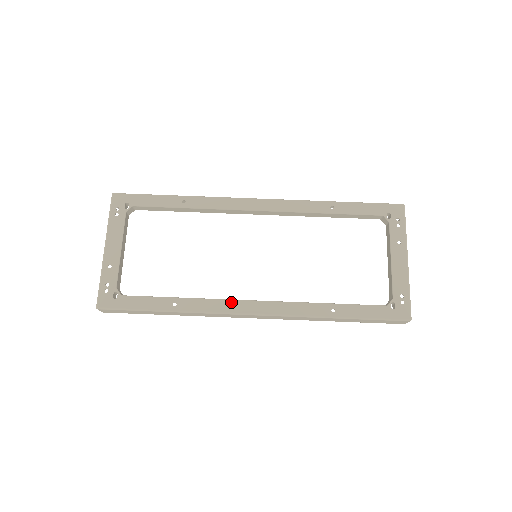
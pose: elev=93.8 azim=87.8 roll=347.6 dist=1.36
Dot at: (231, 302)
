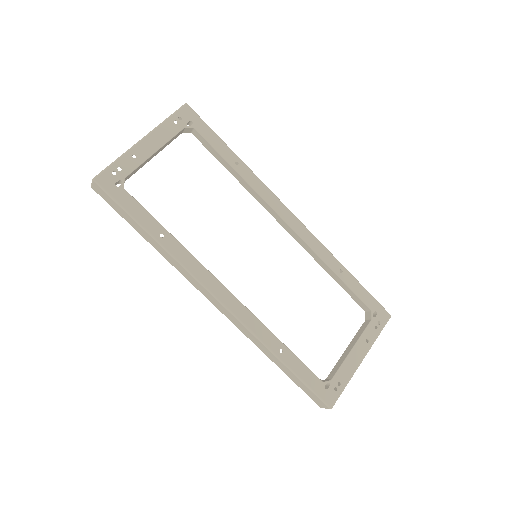
Dot at: (209, 274)
